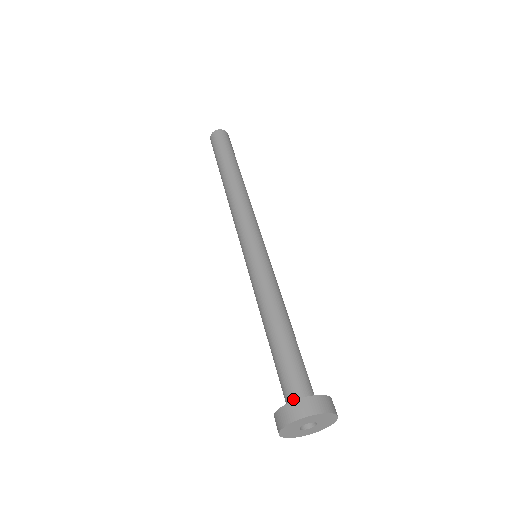
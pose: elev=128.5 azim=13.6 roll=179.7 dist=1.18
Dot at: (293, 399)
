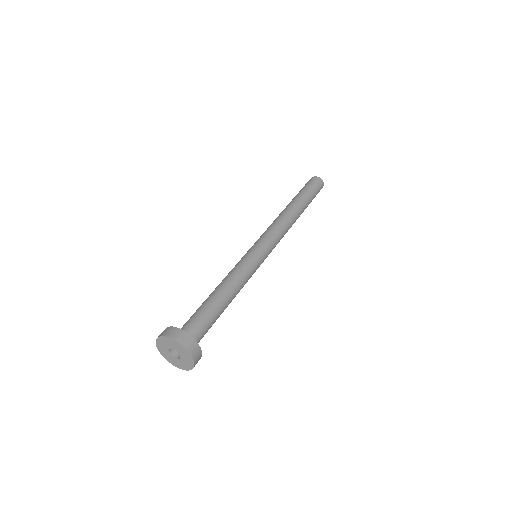
Dot at: occluded
